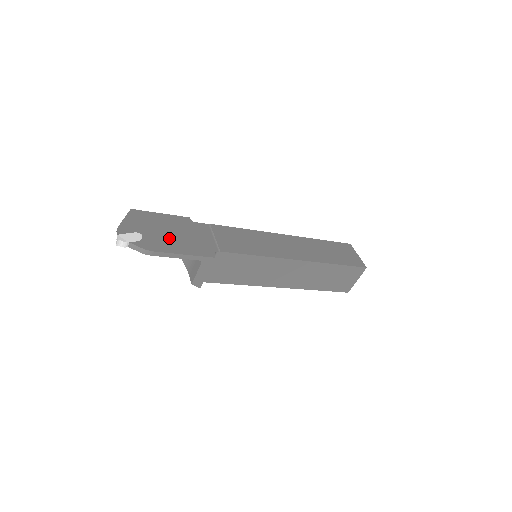
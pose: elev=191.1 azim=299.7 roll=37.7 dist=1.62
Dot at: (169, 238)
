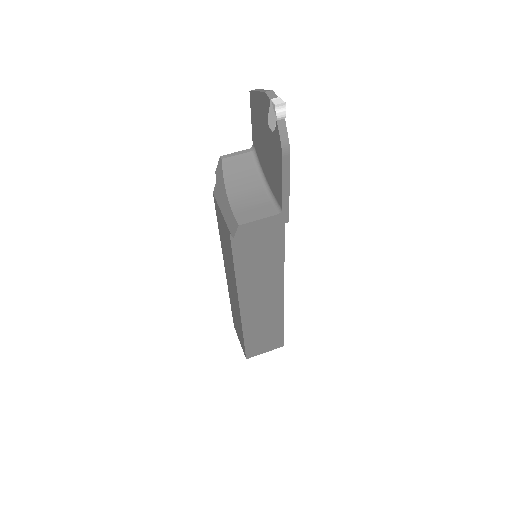
Dot at: occluded
